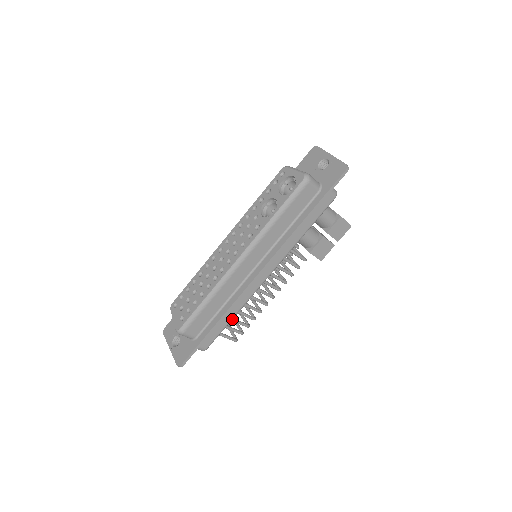
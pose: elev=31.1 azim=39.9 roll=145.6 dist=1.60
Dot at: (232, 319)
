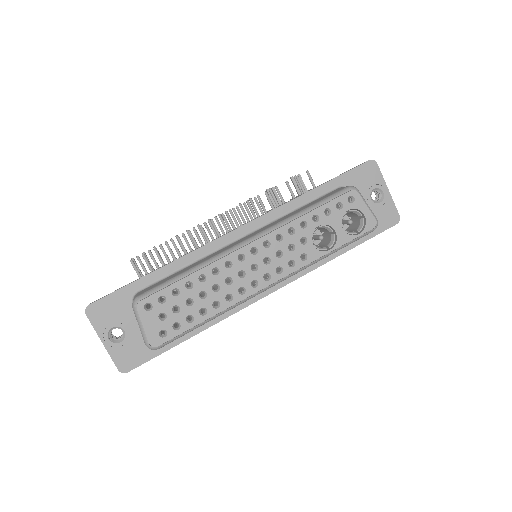
Dot at: occluded
